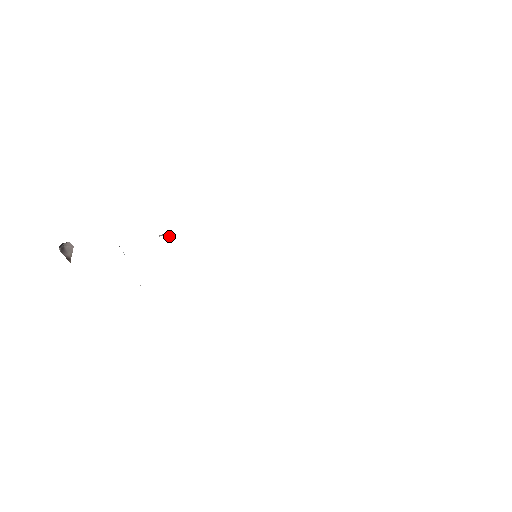
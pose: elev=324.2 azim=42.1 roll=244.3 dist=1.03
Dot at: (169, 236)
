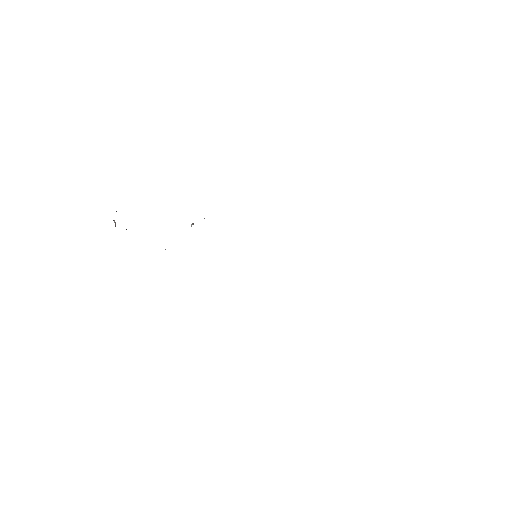
Dot at: occluded
